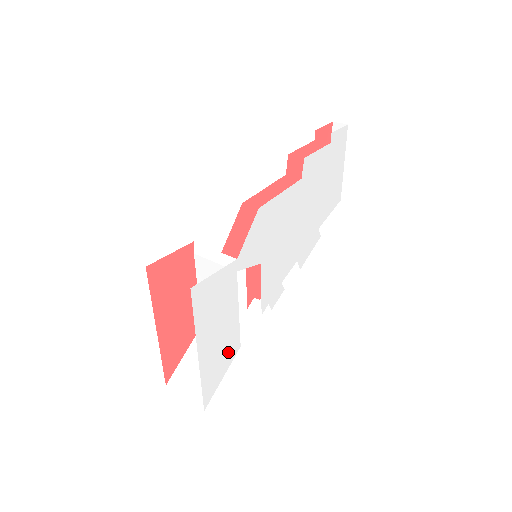
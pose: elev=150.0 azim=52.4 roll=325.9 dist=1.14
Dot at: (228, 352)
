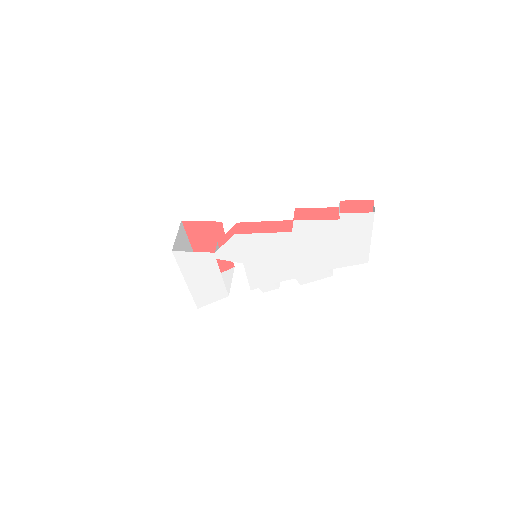
Dot at: (216, 293)
